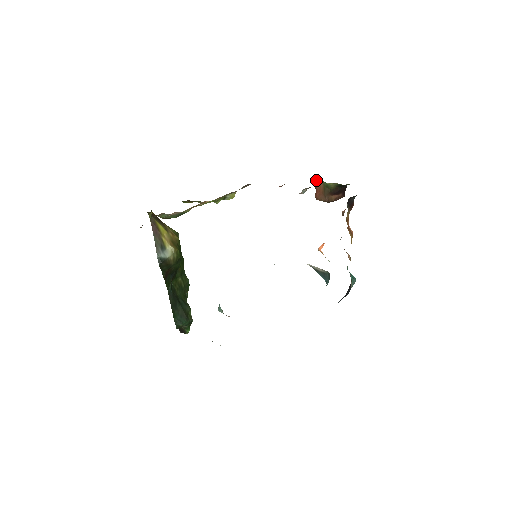
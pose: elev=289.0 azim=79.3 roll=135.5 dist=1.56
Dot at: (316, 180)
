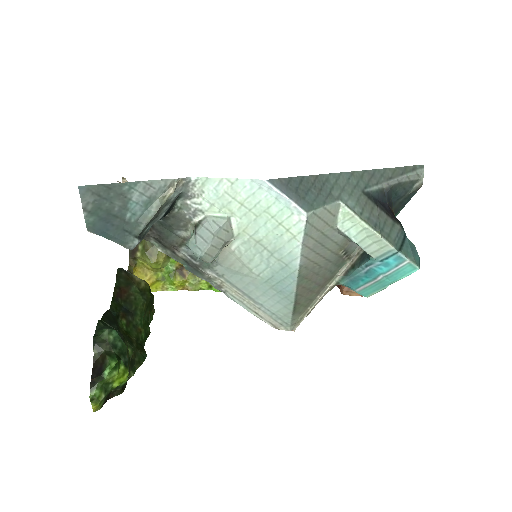
Dot at: occluded
